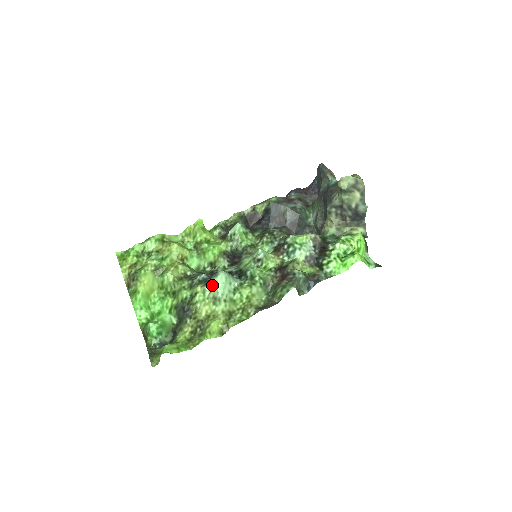
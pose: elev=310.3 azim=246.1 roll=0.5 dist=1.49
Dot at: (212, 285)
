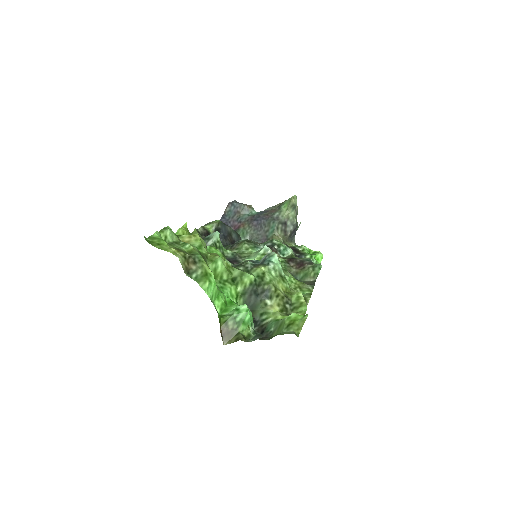
Dot at: (274, 264)
